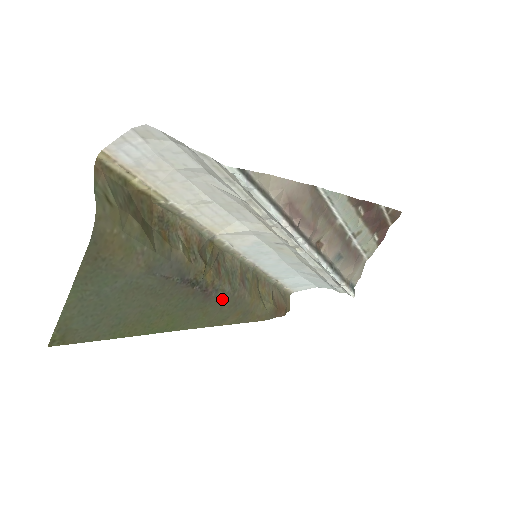
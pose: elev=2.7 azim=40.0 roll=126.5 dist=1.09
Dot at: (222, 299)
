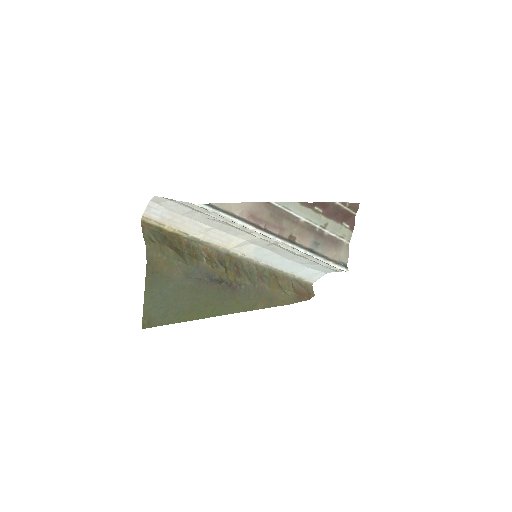
Dot at: (246, 290)
